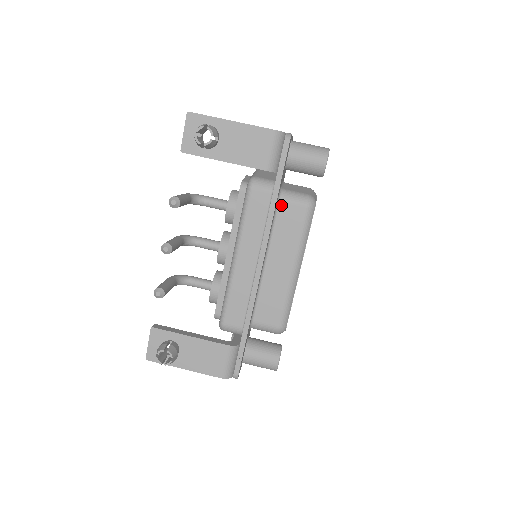
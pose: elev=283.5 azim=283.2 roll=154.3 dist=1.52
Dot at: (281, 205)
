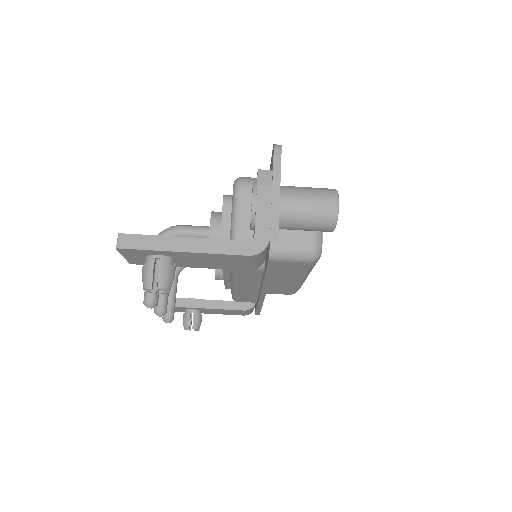
Dot at: (277, 263)
